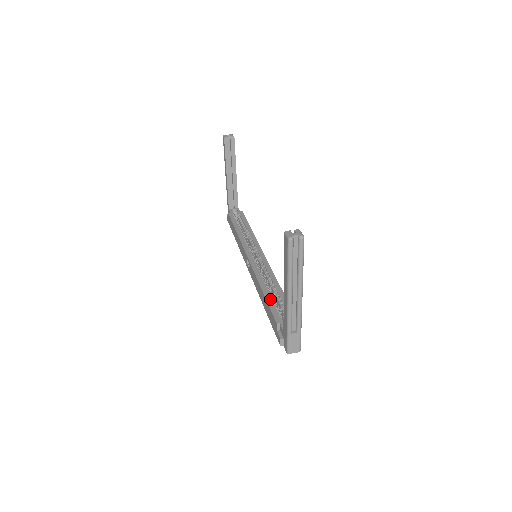
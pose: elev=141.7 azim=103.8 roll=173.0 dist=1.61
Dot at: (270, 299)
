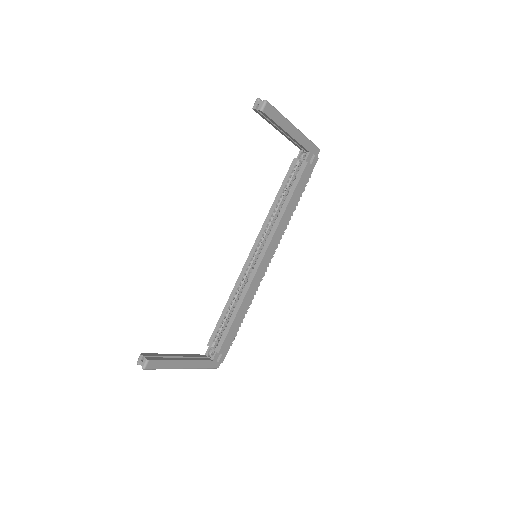
Dot at: (222, 318)
